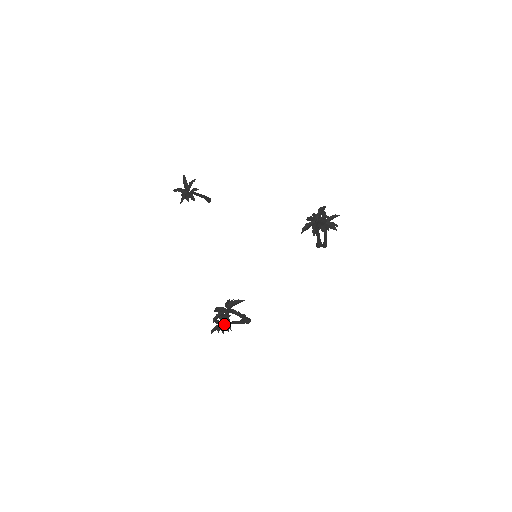
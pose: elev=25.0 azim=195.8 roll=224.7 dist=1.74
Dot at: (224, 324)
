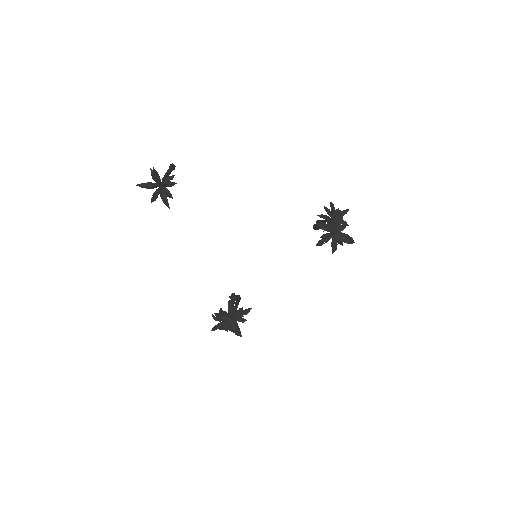
Dot at: occluded
